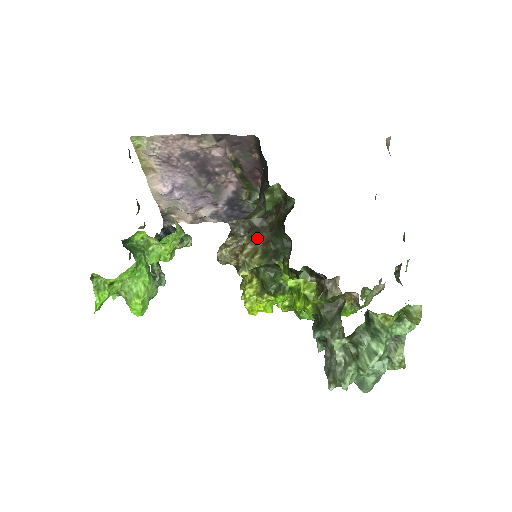
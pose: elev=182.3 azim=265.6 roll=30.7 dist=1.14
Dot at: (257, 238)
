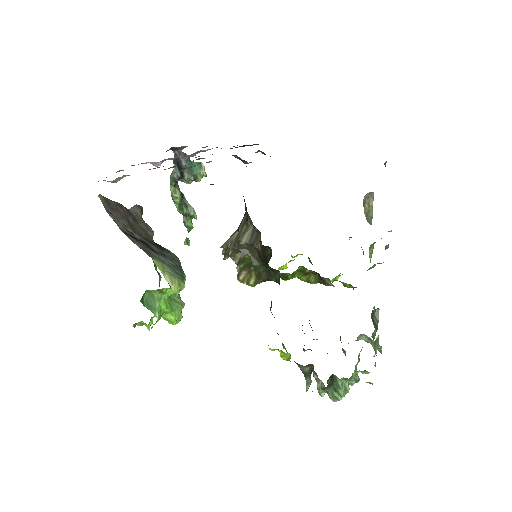
Dot at: occluded
